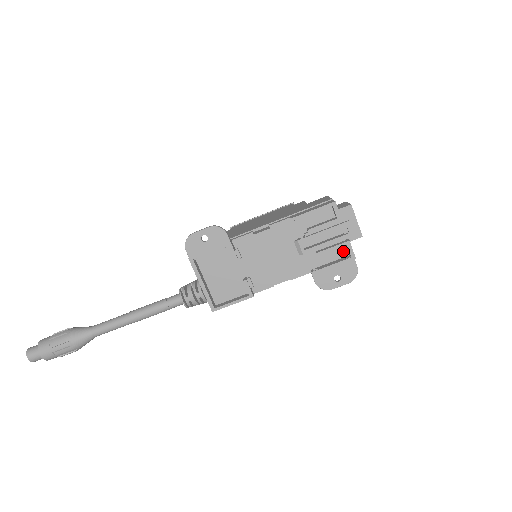
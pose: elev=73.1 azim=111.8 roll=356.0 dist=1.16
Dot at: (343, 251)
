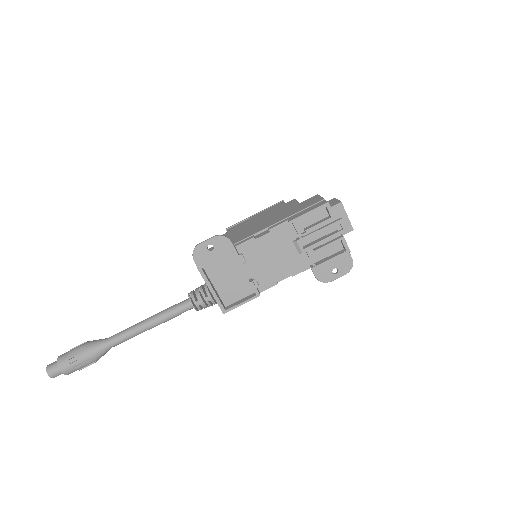
Dot at: (338, 246)
